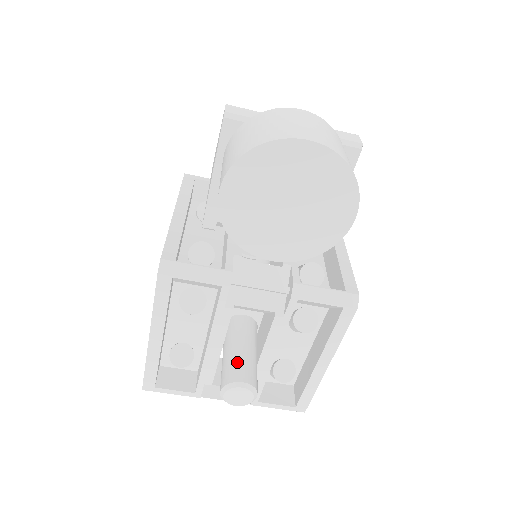
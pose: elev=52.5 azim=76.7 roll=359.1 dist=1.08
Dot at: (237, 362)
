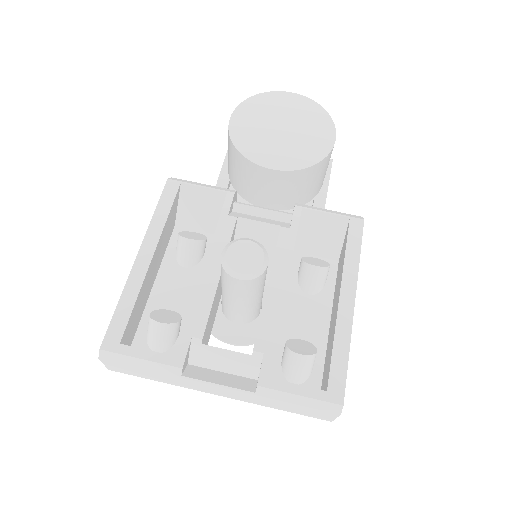
Dot at: occluded
